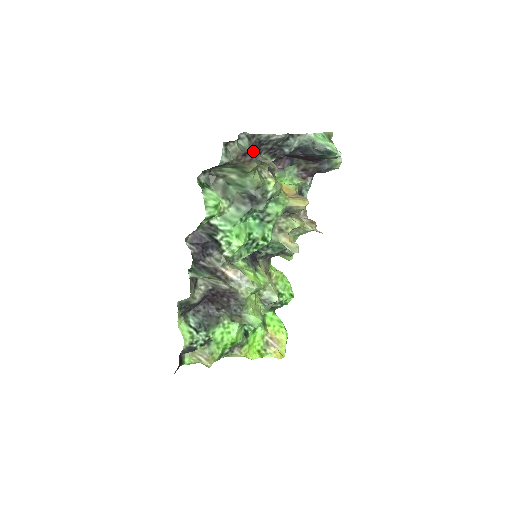
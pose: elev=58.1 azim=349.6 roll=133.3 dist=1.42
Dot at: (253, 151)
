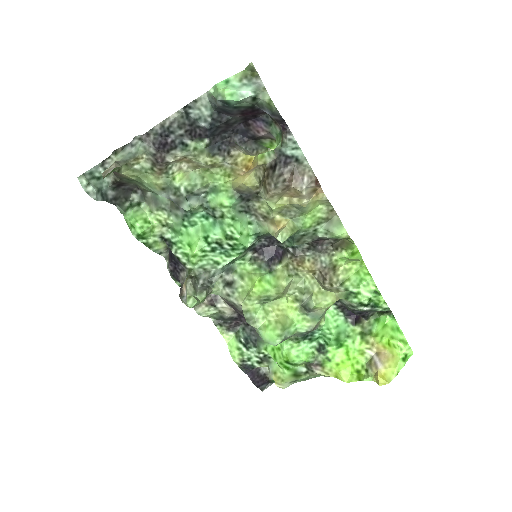
Dot at: (161, 148)
